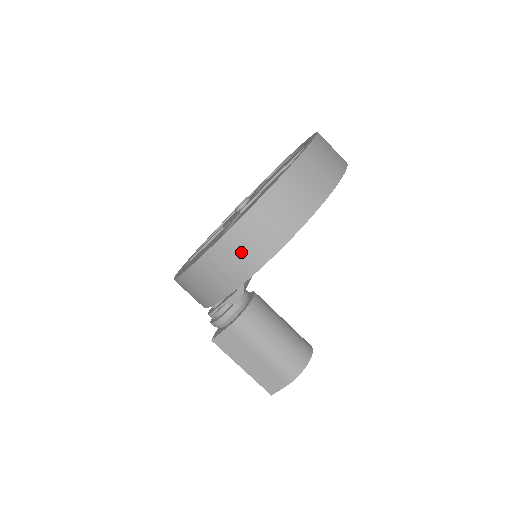
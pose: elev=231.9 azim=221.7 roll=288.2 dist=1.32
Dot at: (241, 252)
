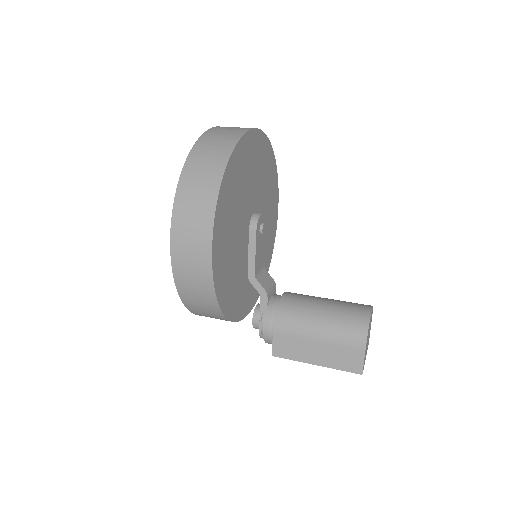
Dot at: (191, 234)
